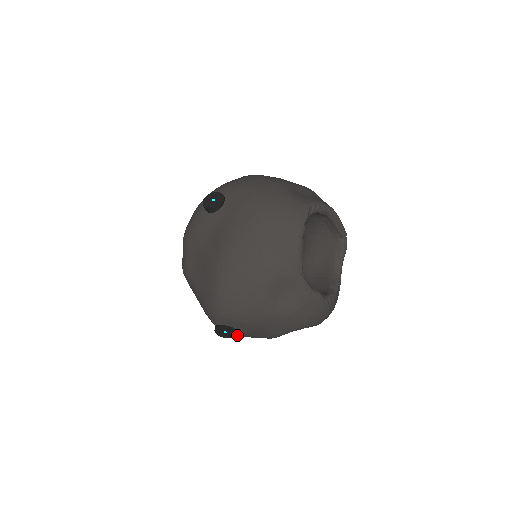
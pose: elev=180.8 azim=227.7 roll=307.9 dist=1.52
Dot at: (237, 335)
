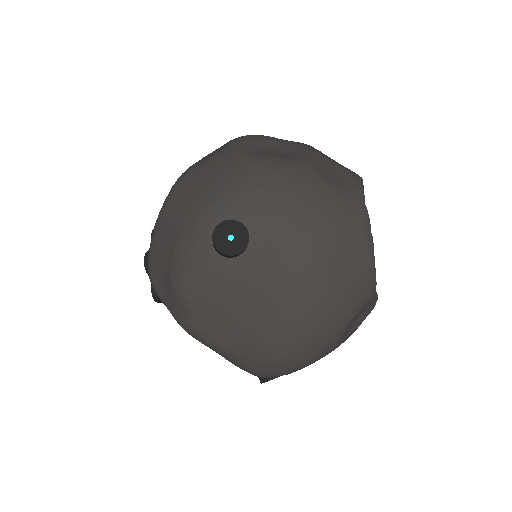
Dot at: occluded
